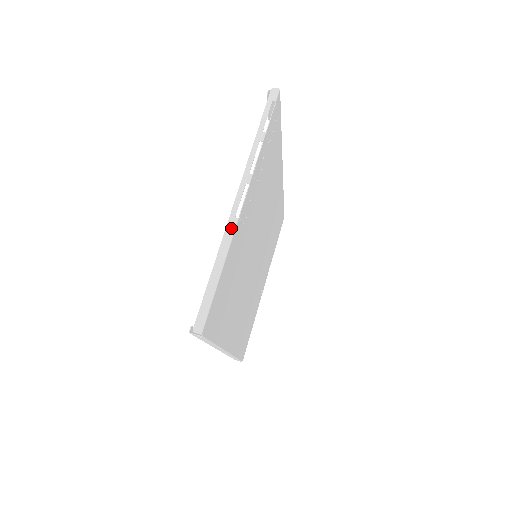
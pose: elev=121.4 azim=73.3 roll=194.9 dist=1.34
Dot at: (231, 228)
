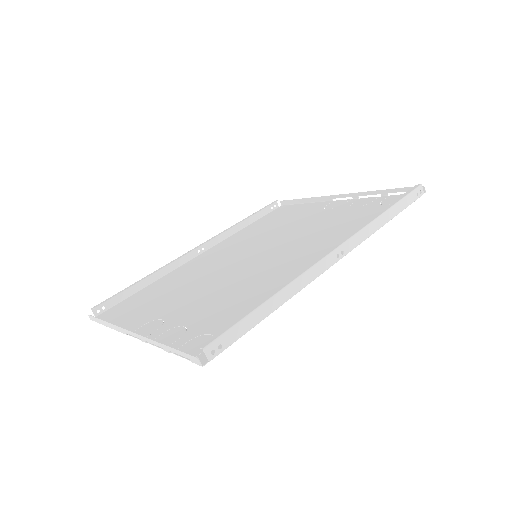
Dot at: (121, 331)
